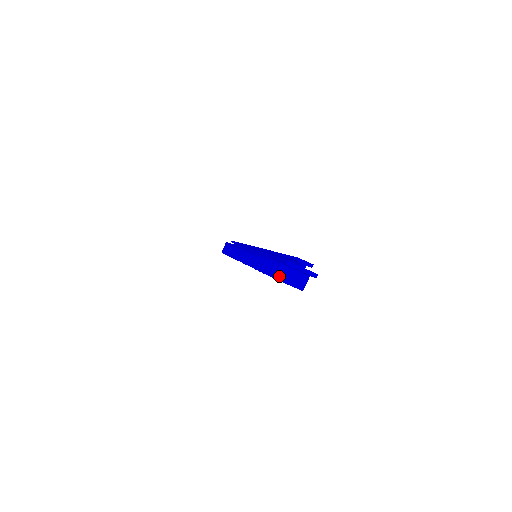
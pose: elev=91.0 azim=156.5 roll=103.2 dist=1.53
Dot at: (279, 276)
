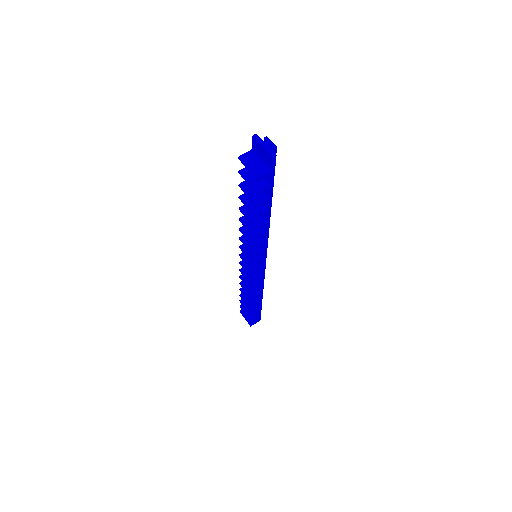
Dot at: (244, 157)
